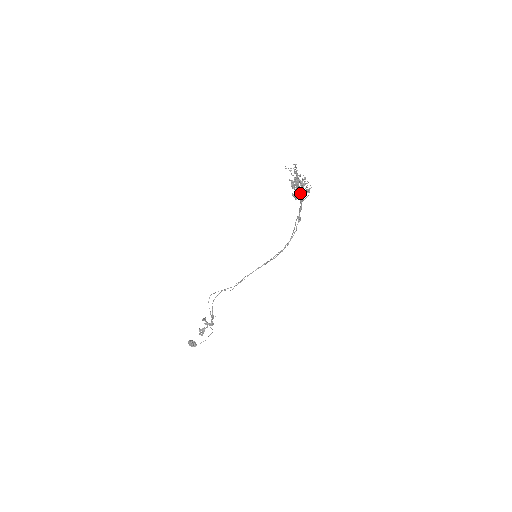
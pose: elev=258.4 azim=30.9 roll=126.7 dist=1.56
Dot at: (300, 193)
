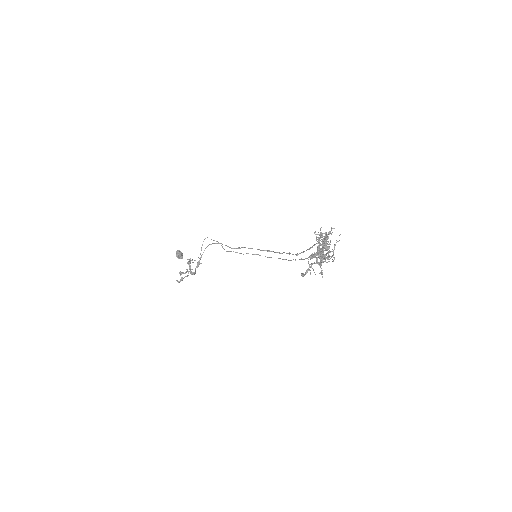
Dot at: occluded
